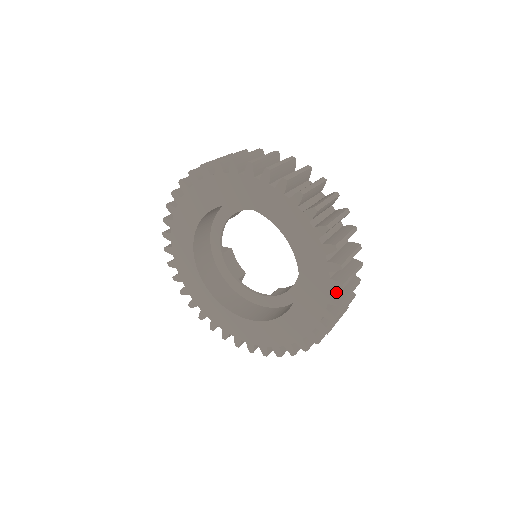
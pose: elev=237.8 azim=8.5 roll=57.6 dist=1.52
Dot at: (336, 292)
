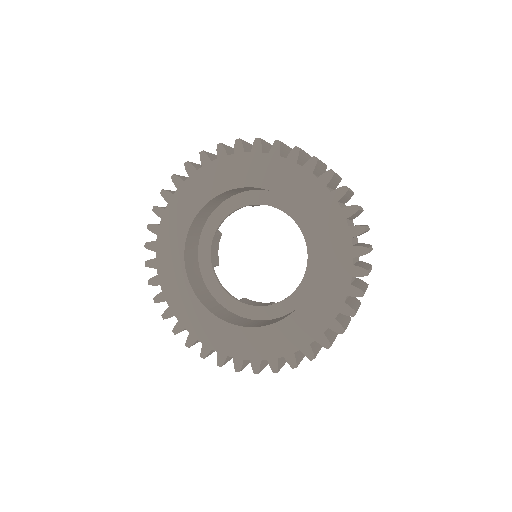
Dot at: (327, 334)
